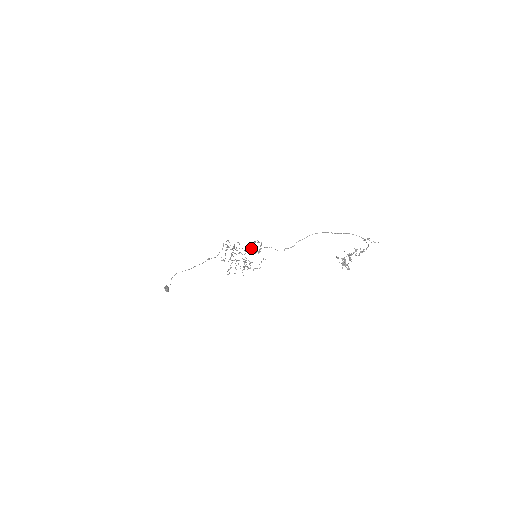
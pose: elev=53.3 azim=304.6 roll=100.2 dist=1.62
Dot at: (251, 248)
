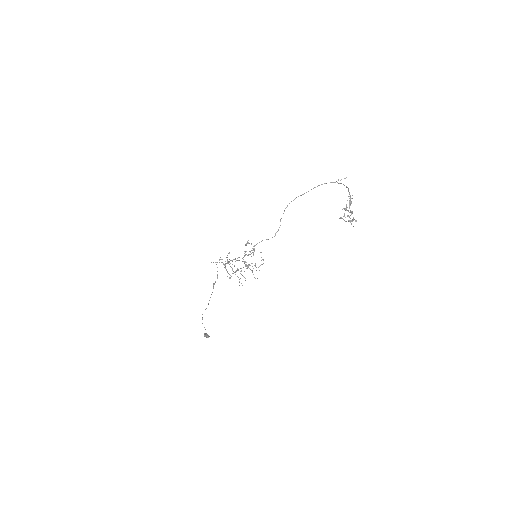
Dot at: occluded
